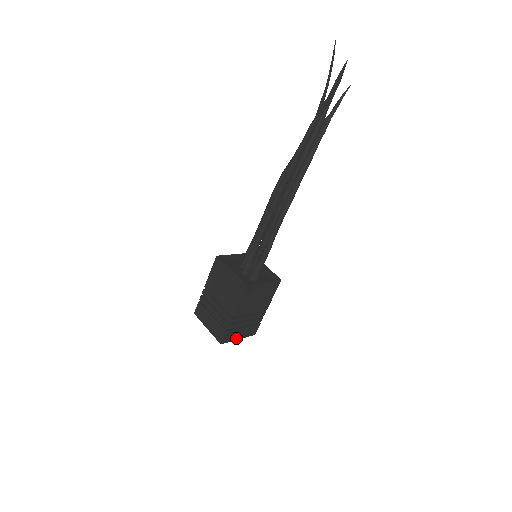
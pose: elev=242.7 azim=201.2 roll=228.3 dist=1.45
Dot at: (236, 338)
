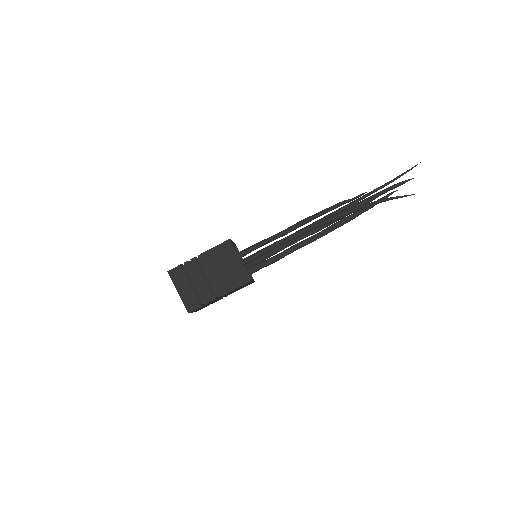
Dot at: (194, 311)
